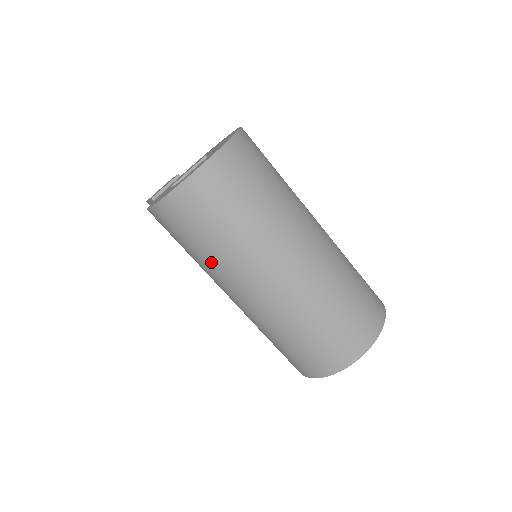
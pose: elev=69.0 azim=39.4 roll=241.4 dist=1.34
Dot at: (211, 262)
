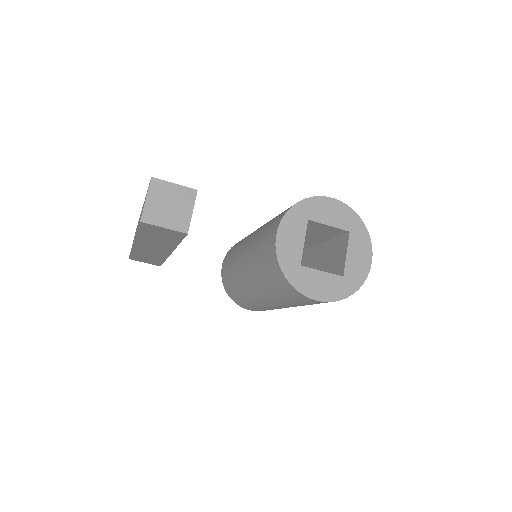
Dot at: occluded
